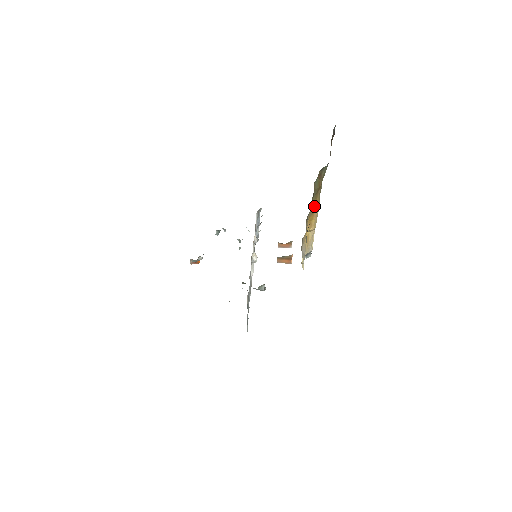
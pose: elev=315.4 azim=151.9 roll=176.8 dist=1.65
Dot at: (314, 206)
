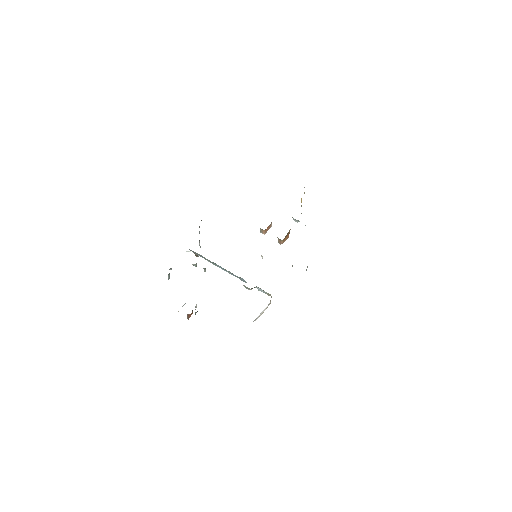
Dot at: occluded
